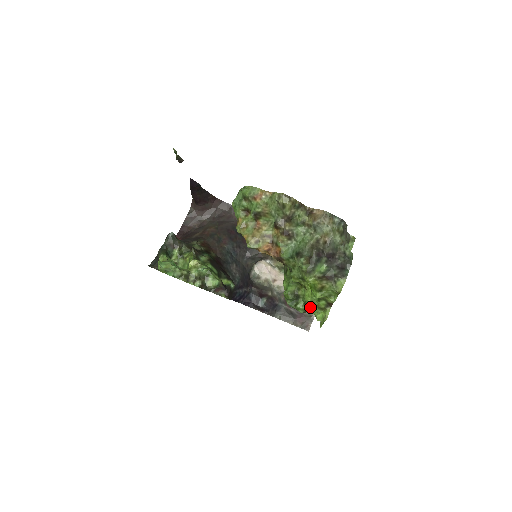
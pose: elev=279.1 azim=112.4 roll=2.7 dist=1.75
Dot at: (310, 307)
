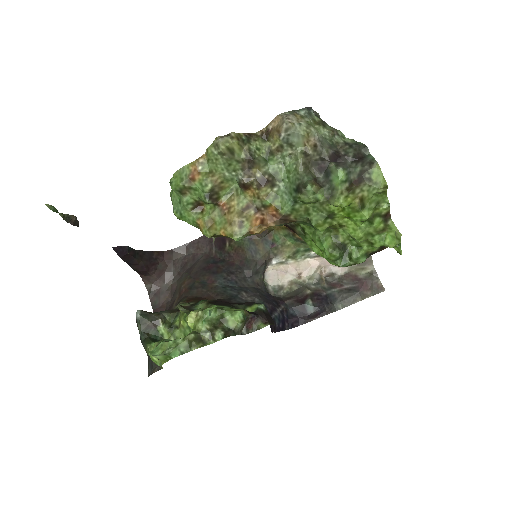
Dot at: (368, 244)
